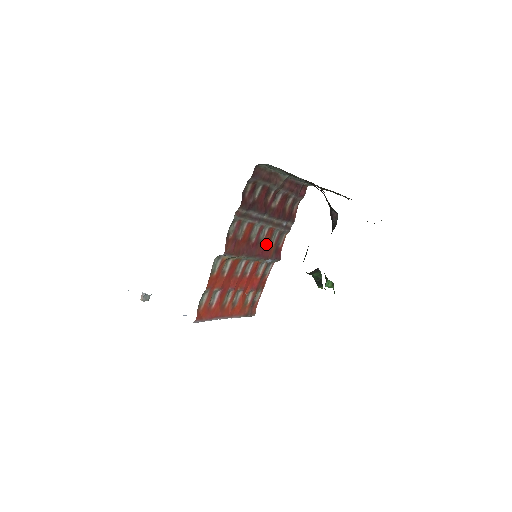
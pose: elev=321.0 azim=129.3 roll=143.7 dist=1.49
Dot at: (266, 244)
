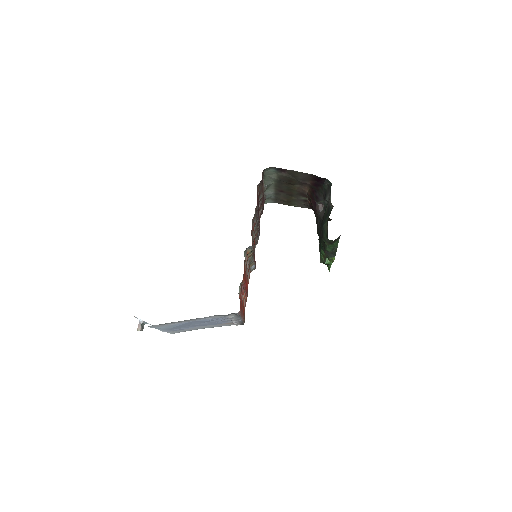
Dot at: occluded
